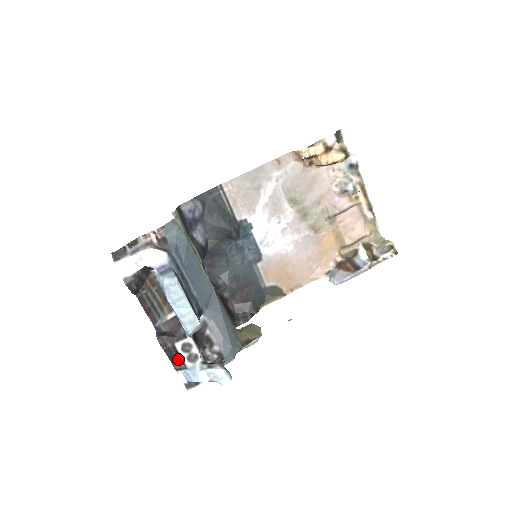
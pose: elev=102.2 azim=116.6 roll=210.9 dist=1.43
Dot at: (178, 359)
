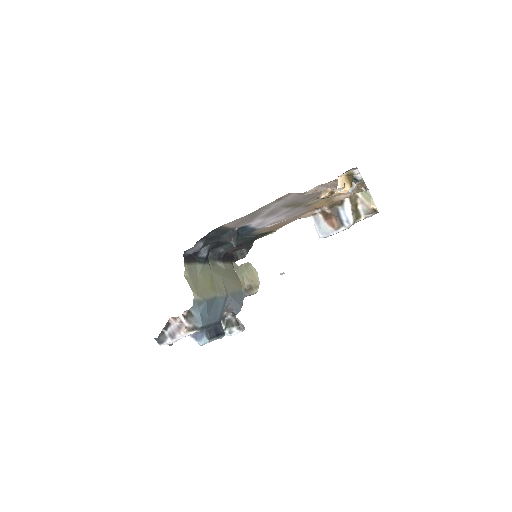
Dot at: occluded
